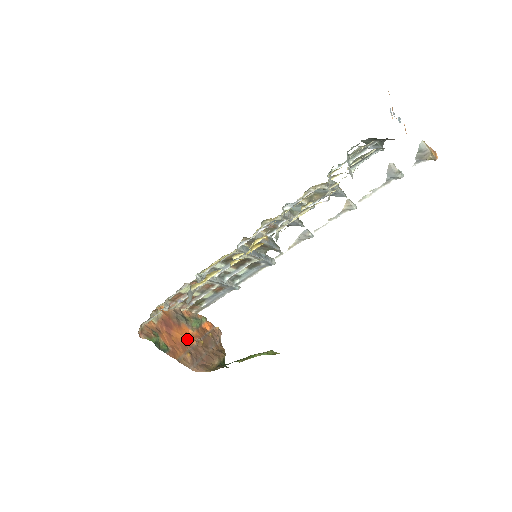
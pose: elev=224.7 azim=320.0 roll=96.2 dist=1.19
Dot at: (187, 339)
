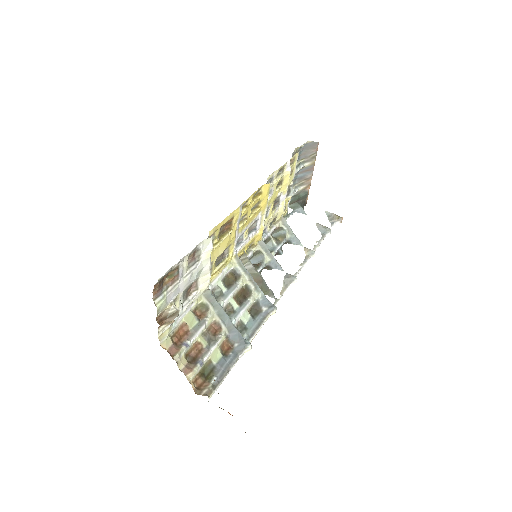
Dot at: occluded
